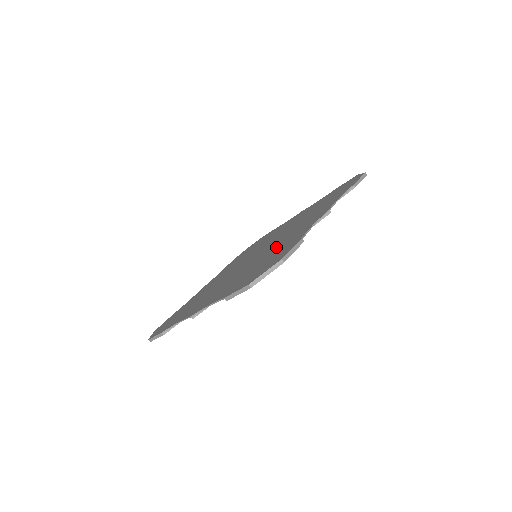
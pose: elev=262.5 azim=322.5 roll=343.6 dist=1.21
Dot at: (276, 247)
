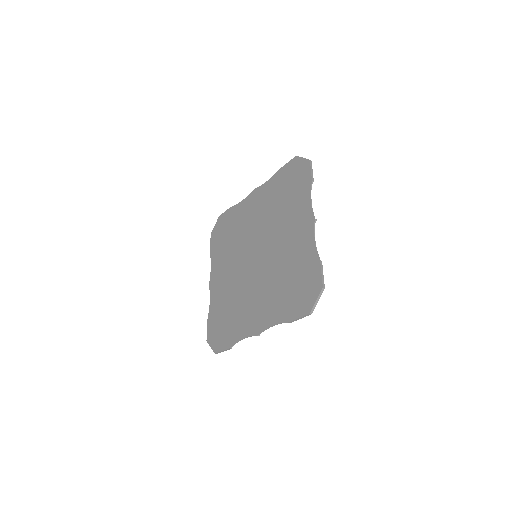
Dot at: (286, 258)
